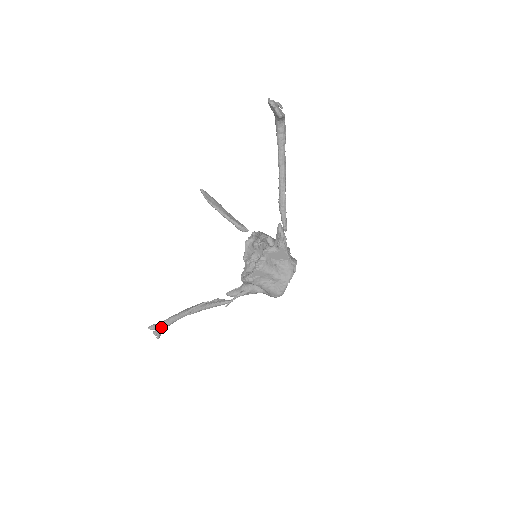
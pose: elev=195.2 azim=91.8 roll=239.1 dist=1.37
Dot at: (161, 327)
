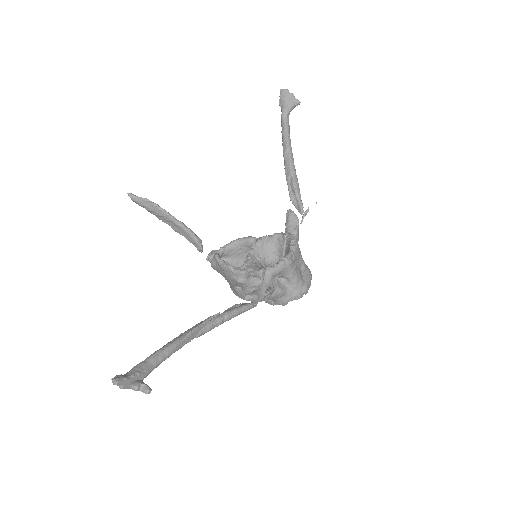
Dot at: (137, 377)
